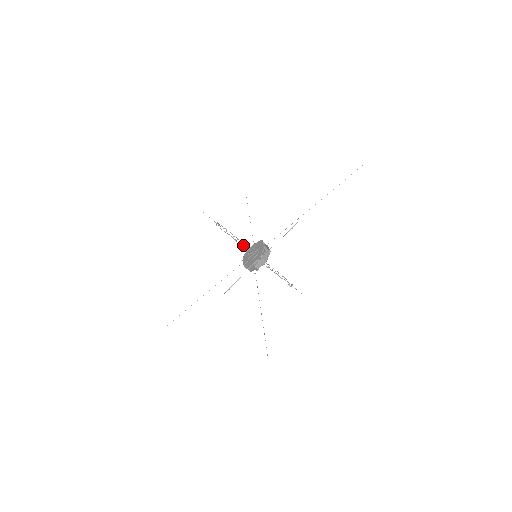
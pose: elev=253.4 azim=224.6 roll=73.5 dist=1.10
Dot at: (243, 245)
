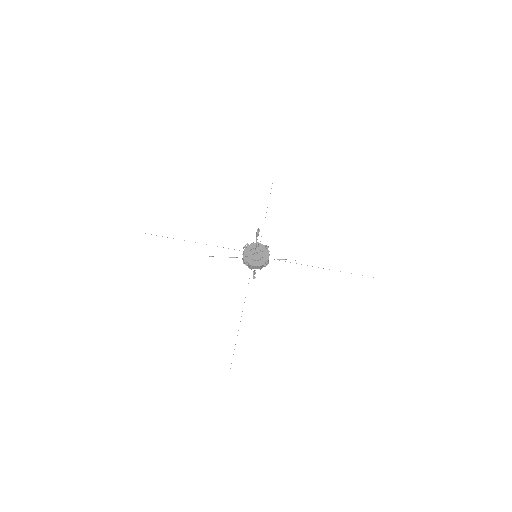
Dot at: occluded
